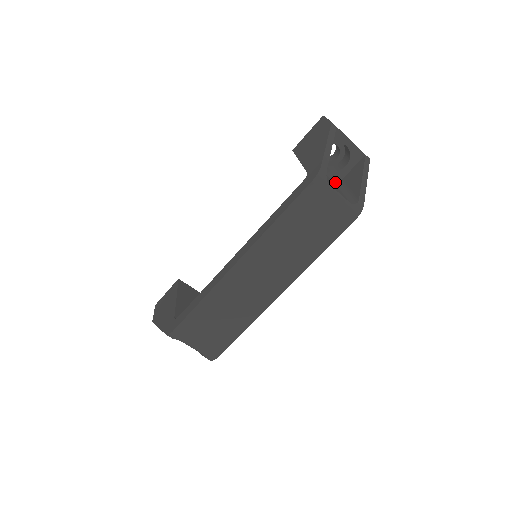
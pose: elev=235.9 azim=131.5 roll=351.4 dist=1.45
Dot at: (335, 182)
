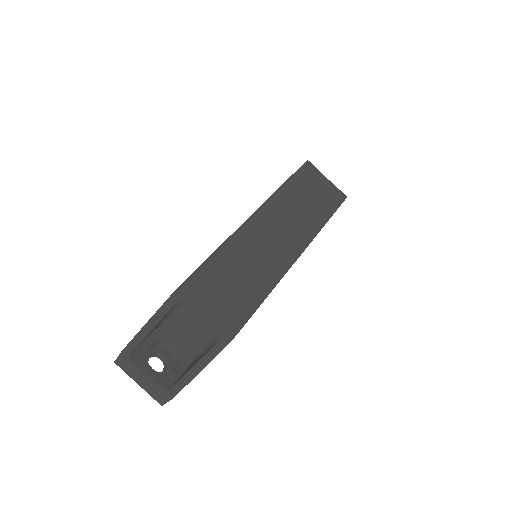
Dot at: occluded
